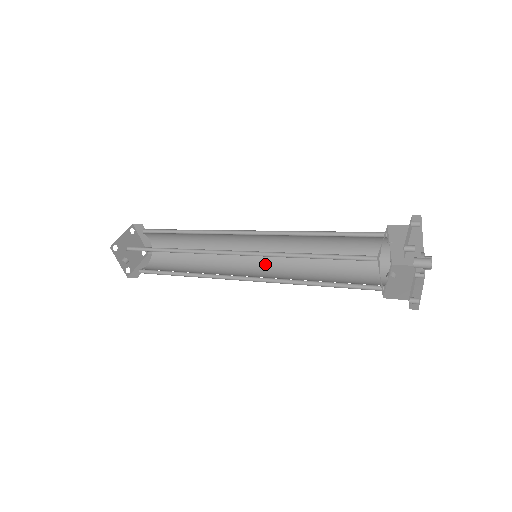
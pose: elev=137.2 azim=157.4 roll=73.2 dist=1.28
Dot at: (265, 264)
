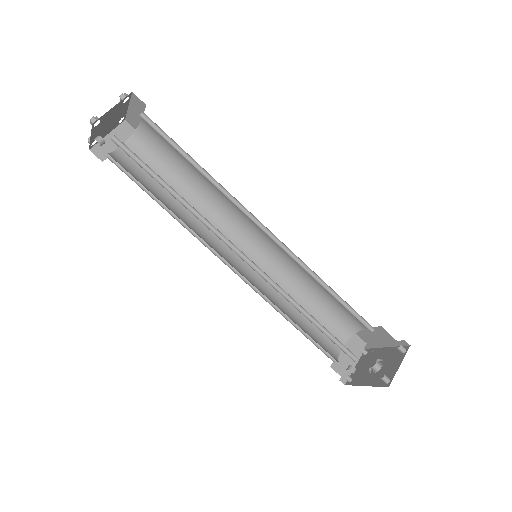
Dot at: (255, 254)
